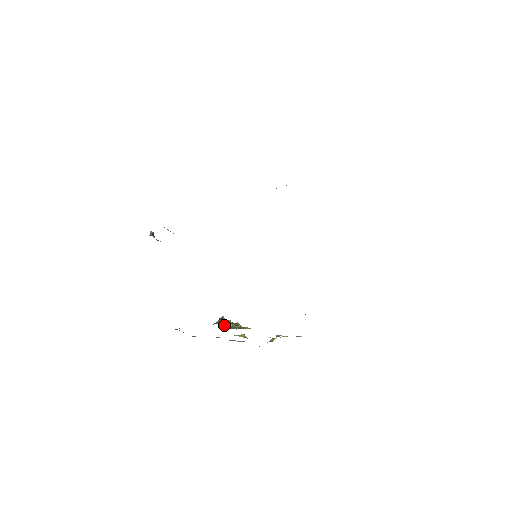
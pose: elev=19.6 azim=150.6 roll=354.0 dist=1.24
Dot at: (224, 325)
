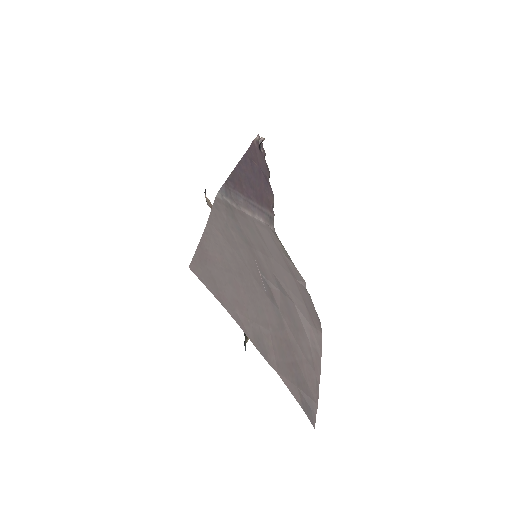
Dot at: occluded
